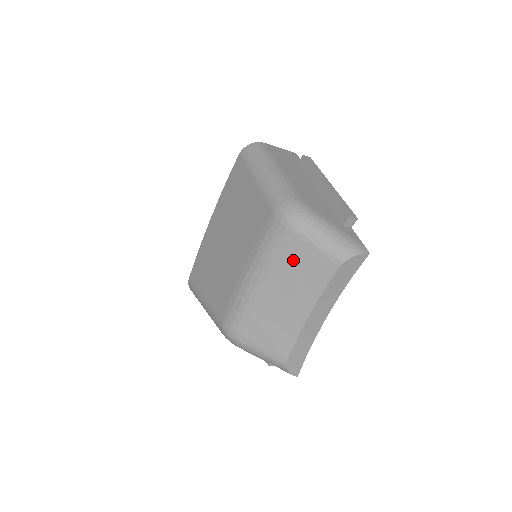
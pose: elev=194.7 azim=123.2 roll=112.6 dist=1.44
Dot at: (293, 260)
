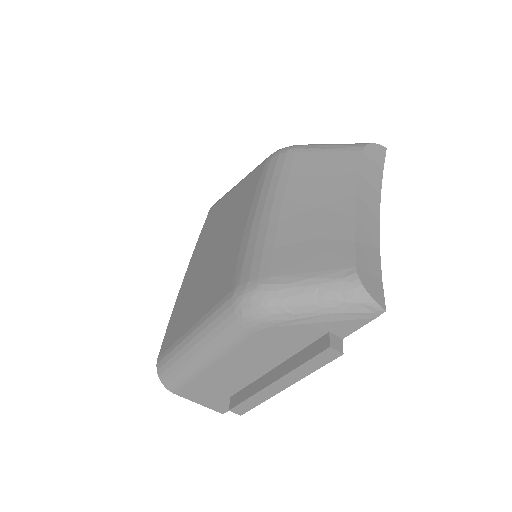
Dot at: (307, 171)
